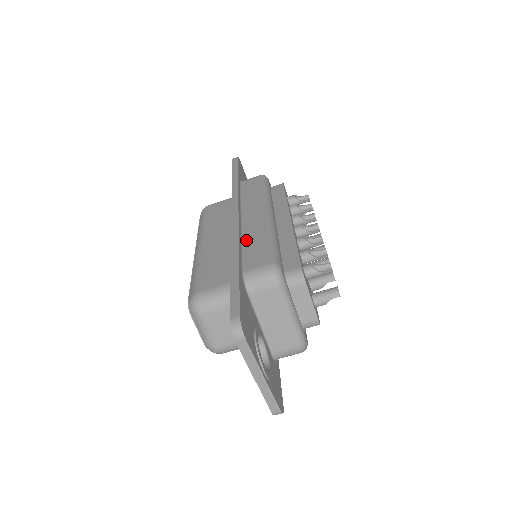
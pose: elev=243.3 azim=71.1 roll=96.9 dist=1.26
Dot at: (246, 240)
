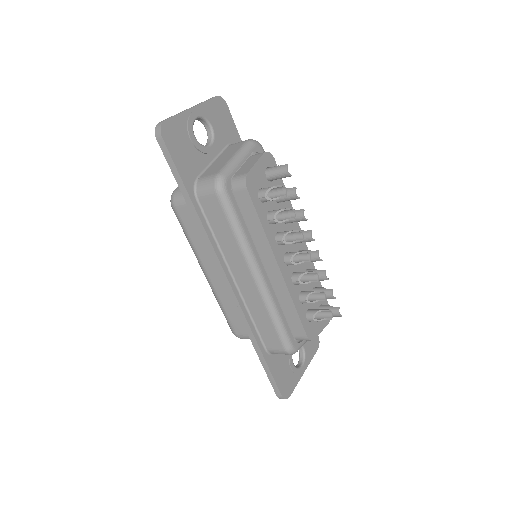
Dot at: (252, 314)
